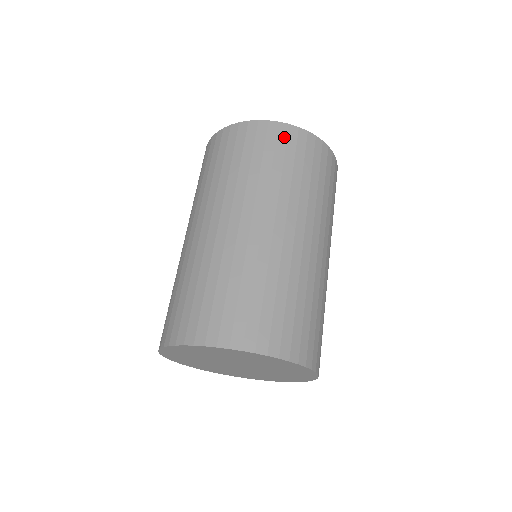
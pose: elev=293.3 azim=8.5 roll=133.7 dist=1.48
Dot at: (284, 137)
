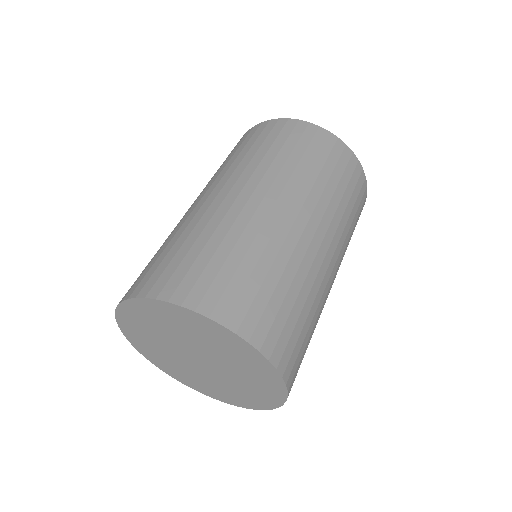
Dot at: (330, 146)
